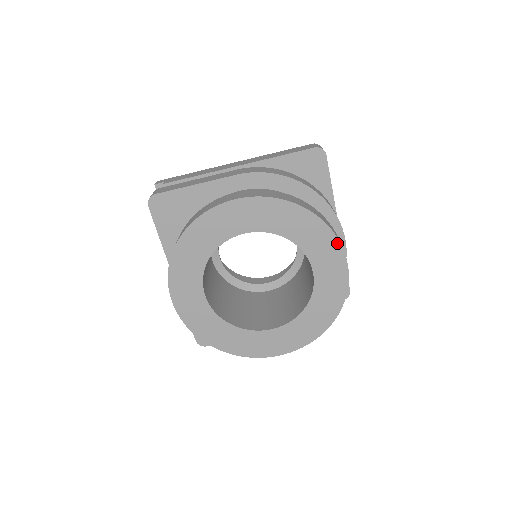
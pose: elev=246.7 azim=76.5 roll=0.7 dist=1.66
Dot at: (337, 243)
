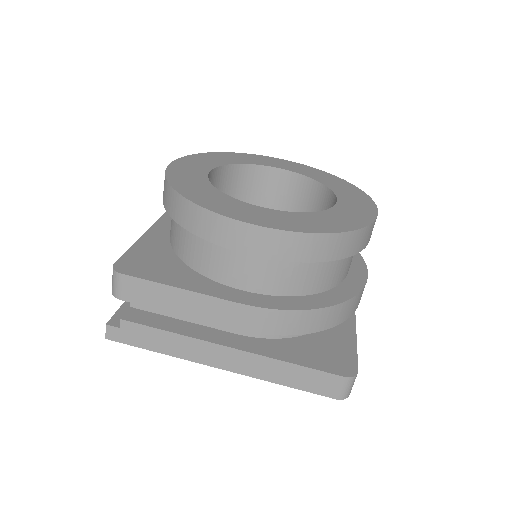
Dot at: (368, 198)
